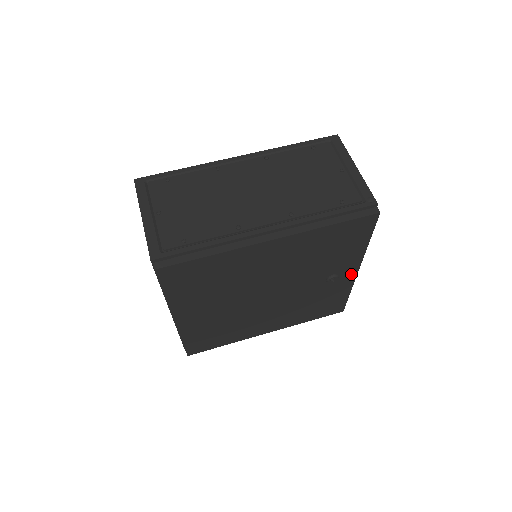
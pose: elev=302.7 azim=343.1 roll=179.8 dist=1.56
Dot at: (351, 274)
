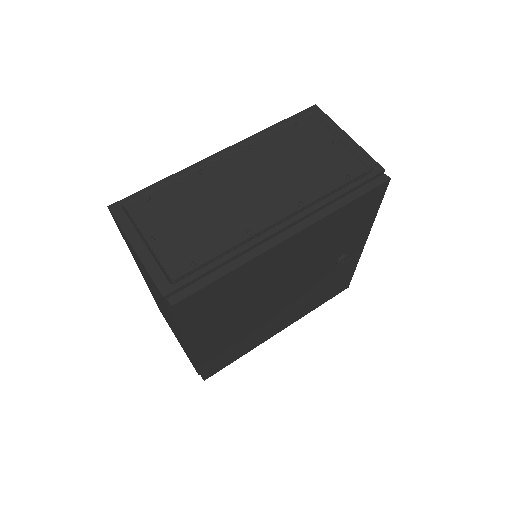
Dot at: (358, 249)
